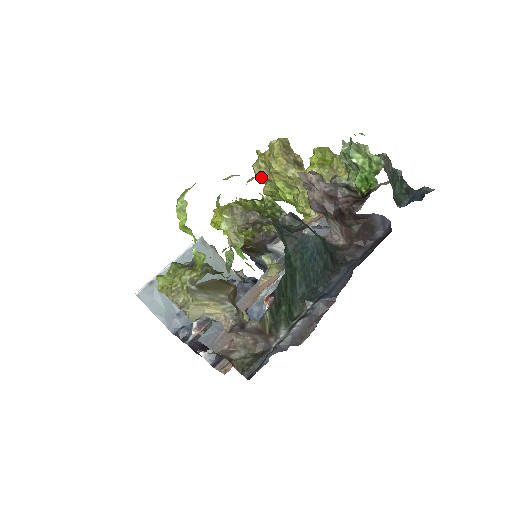
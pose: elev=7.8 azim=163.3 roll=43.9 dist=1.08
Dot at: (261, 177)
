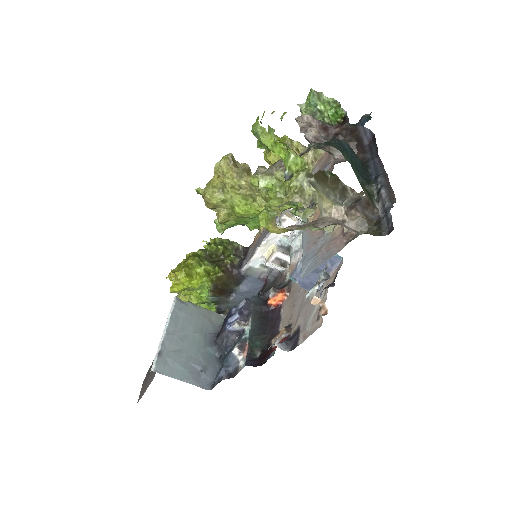
Dot at: (217, 201)
